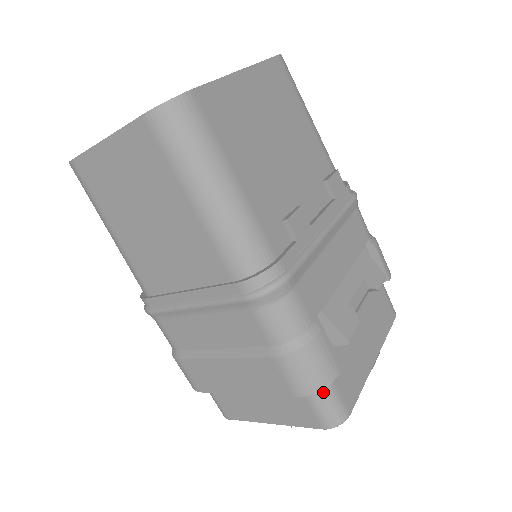
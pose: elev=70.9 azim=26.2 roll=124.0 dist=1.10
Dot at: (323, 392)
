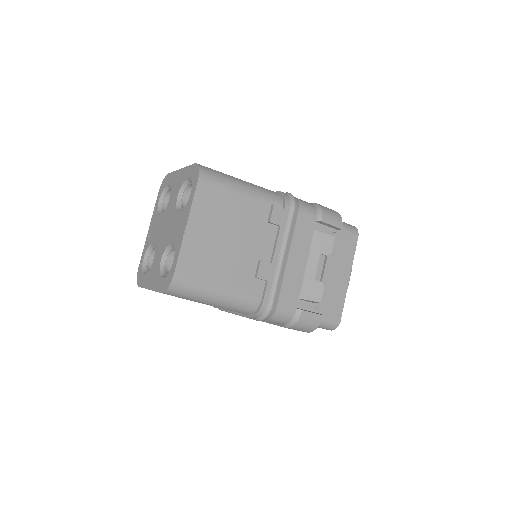
Dot at: (320, 324)
